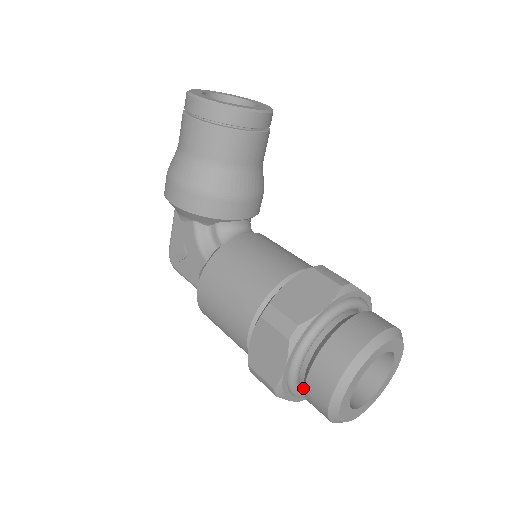
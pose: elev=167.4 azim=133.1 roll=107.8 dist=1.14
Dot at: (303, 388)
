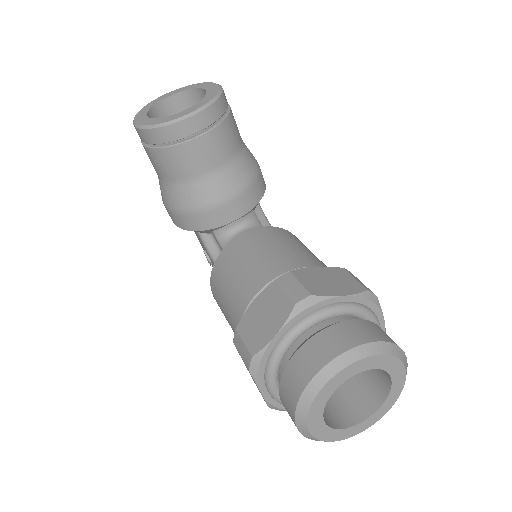
Dot at: occluded
